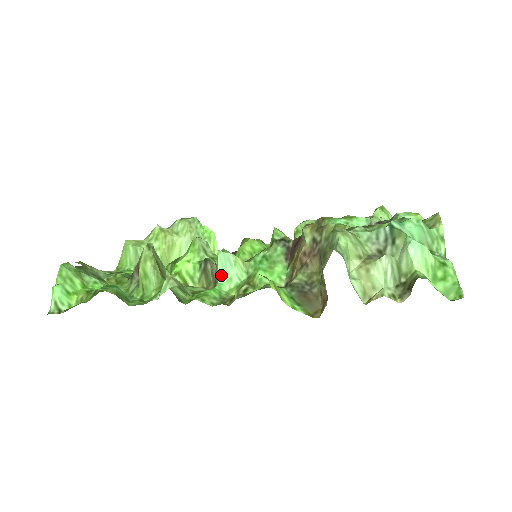
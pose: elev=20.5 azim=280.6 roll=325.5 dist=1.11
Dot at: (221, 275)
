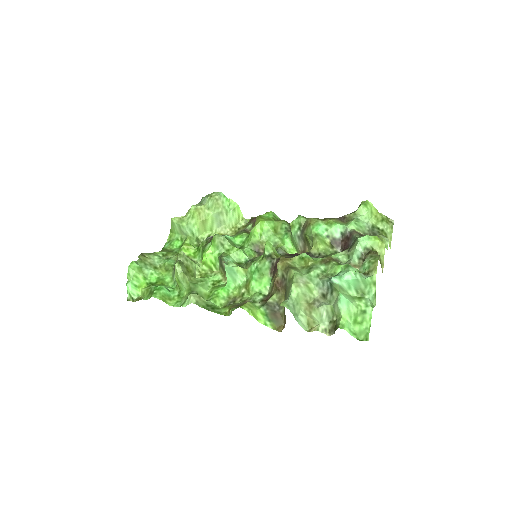
Dot at: (229, 278)
